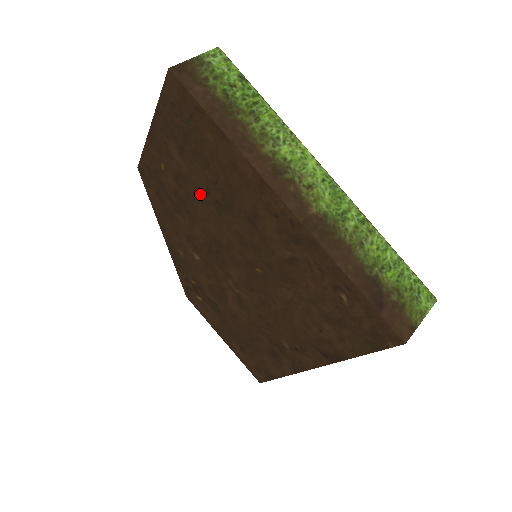
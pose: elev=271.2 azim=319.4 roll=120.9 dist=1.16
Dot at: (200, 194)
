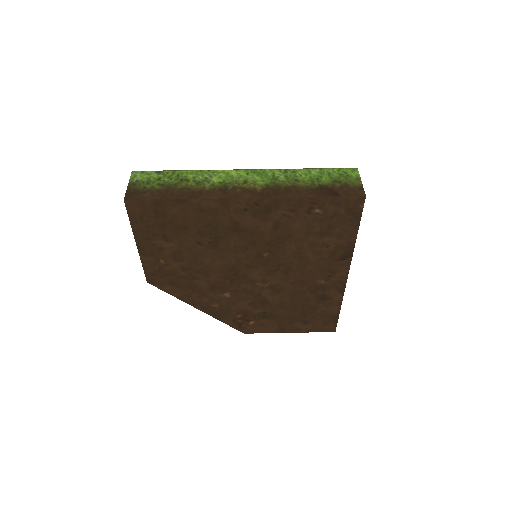
Dot at: (196, 251)
